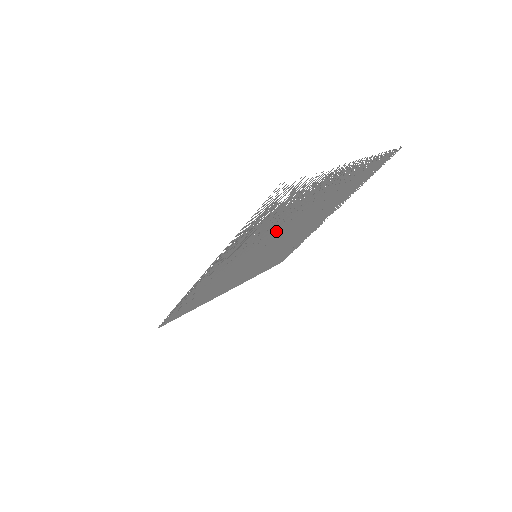
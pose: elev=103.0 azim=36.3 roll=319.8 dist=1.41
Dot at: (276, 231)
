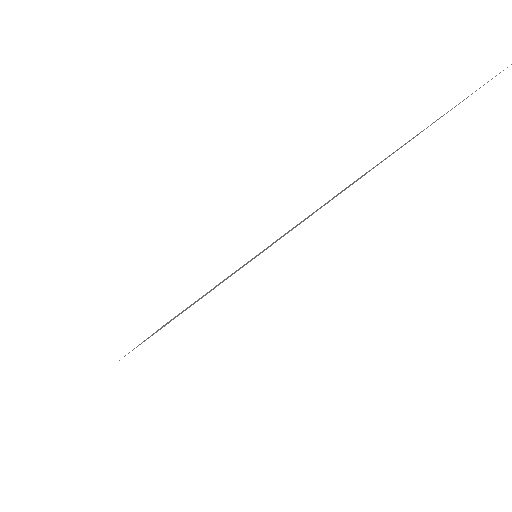
Dot at: occluded
